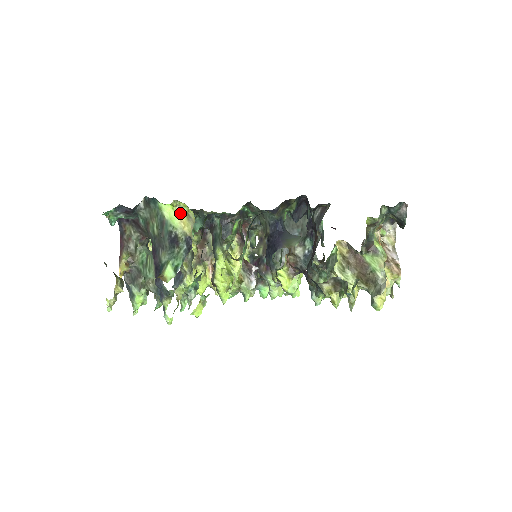
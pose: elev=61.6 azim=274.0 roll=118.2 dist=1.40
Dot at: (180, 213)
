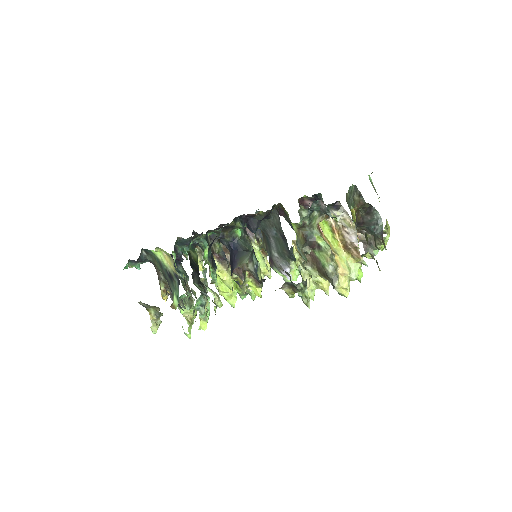
Dot at: (165, 255)
